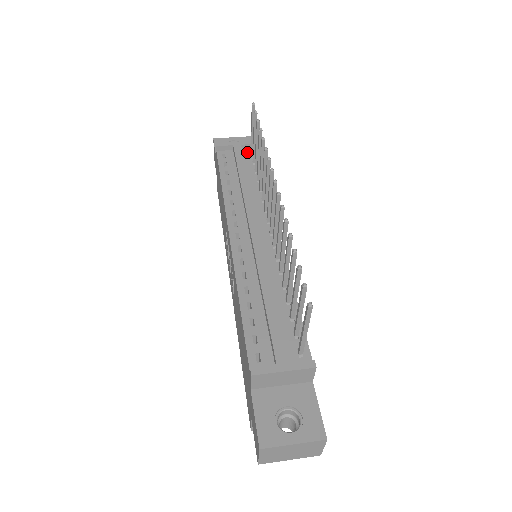
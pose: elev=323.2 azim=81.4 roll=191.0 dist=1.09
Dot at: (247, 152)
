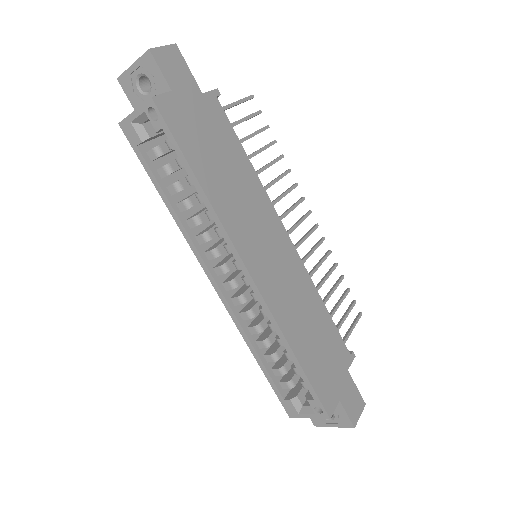
Dot at: occluded
